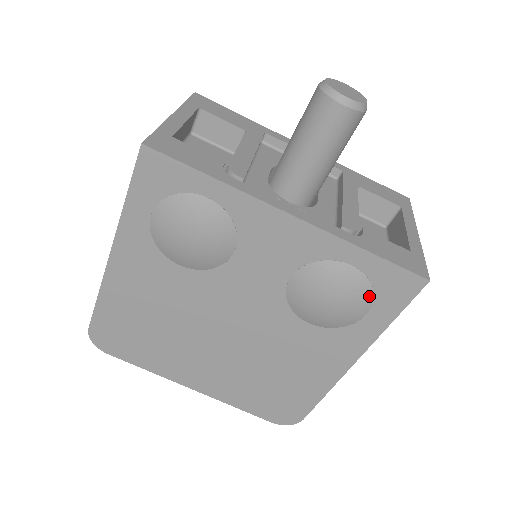
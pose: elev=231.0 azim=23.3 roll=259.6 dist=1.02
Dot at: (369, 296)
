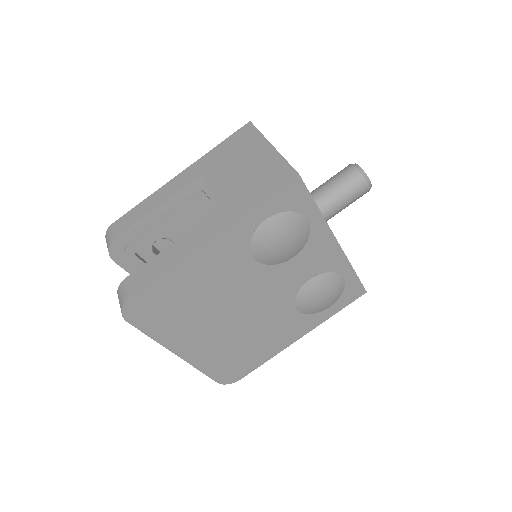
Dot at: (339, 297)
